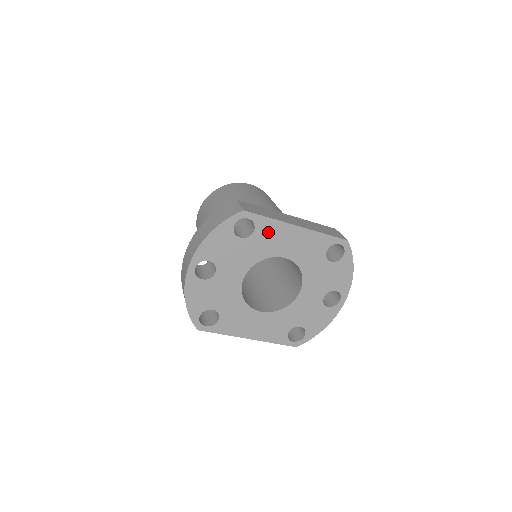
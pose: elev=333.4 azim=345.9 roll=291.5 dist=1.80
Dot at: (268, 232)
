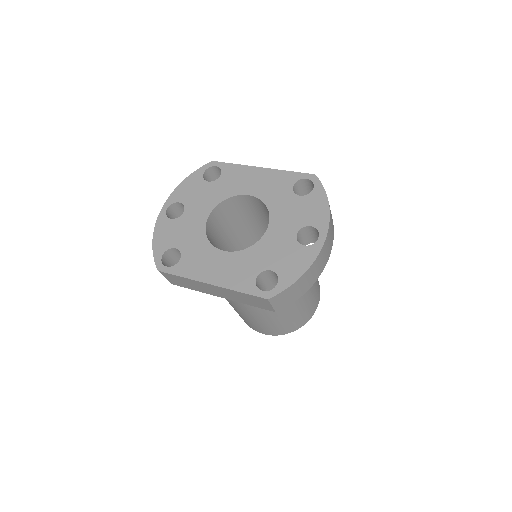
Dot at: (233, 175)
